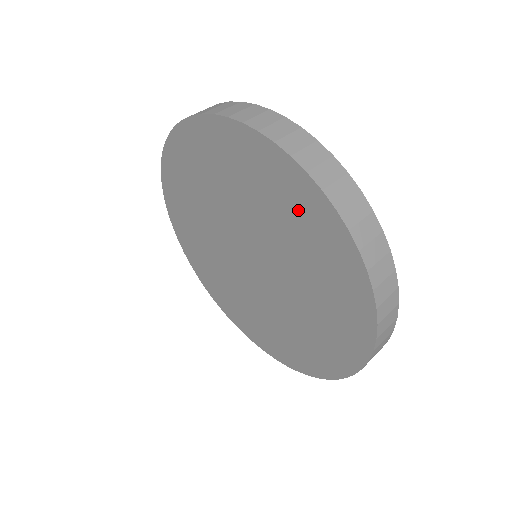
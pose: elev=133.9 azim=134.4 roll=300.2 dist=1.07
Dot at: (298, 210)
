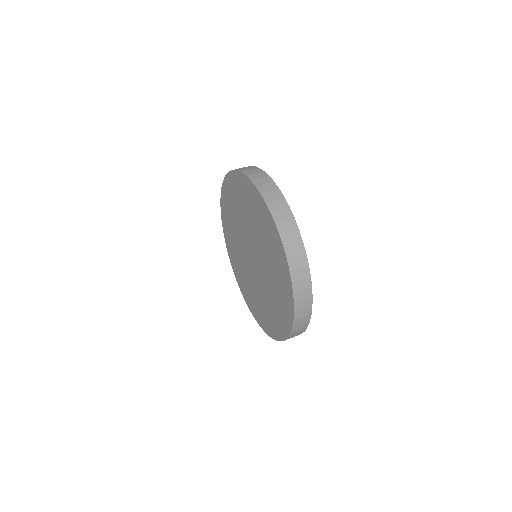
Dot at: (282, 290)
